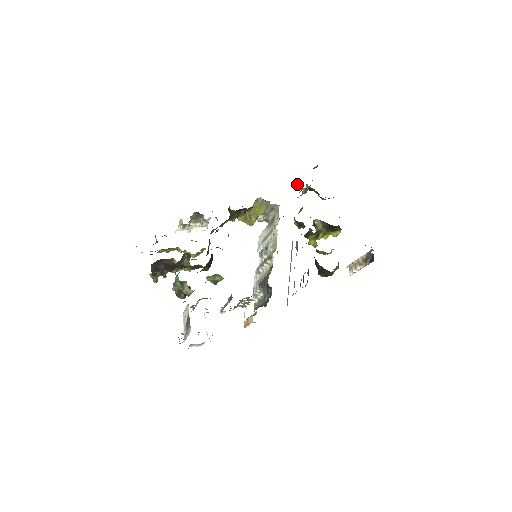
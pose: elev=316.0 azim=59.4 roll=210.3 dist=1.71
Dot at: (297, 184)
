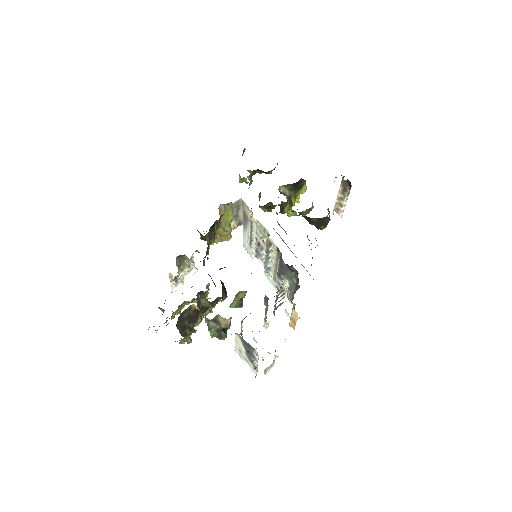
Dot at: (239, 180)
